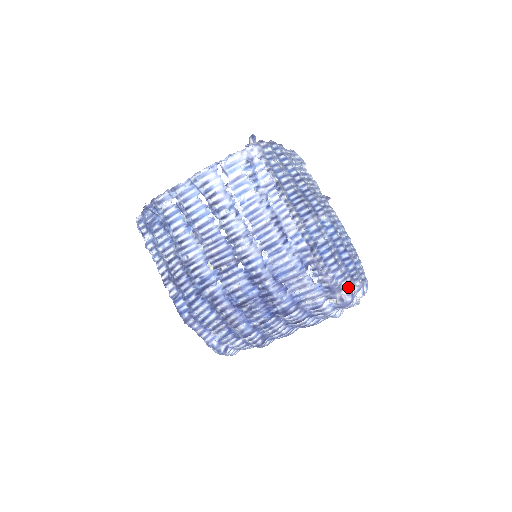
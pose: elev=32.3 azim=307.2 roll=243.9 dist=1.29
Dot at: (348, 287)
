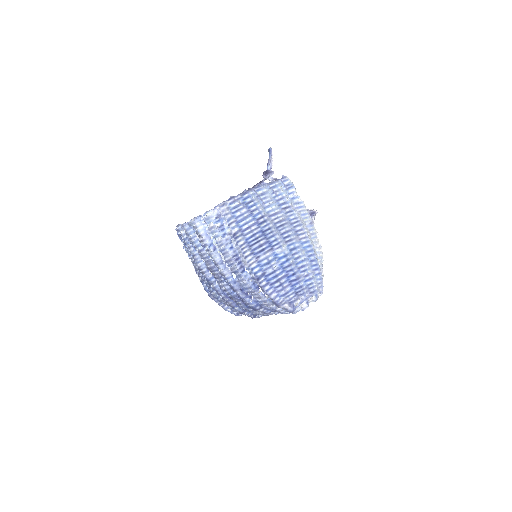
Dot at: (290, 302)
